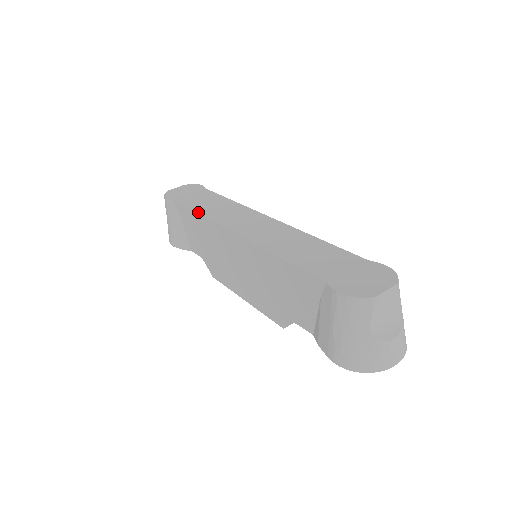
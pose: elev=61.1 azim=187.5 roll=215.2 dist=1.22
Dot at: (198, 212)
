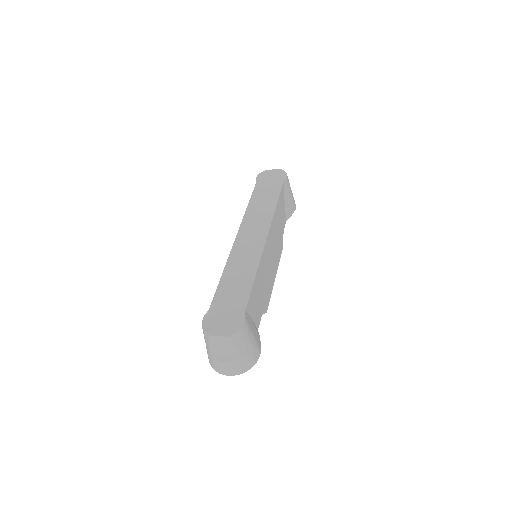
Dot at: (248, 205)
